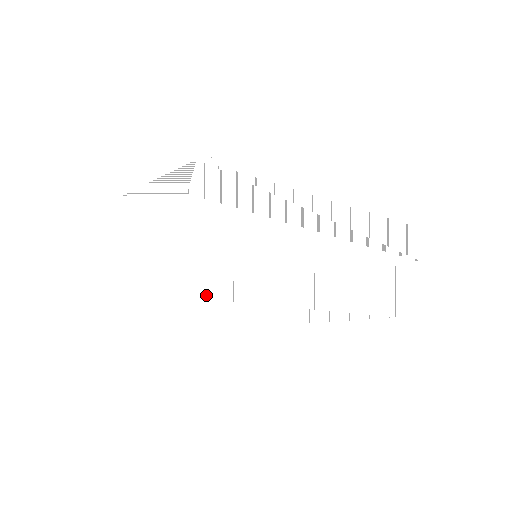
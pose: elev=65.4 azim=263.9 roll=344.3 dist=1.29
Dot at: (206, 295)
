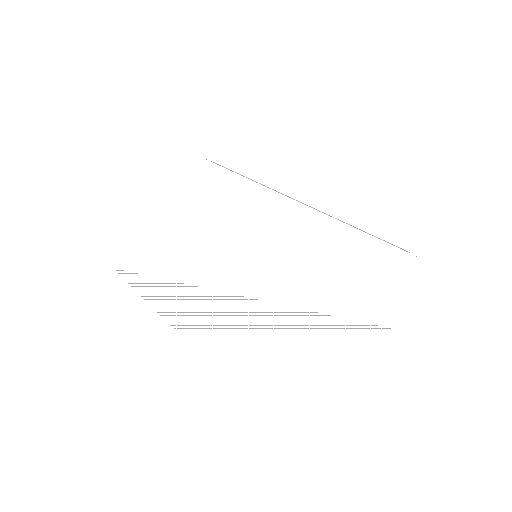
Dot at: (203, 281)
